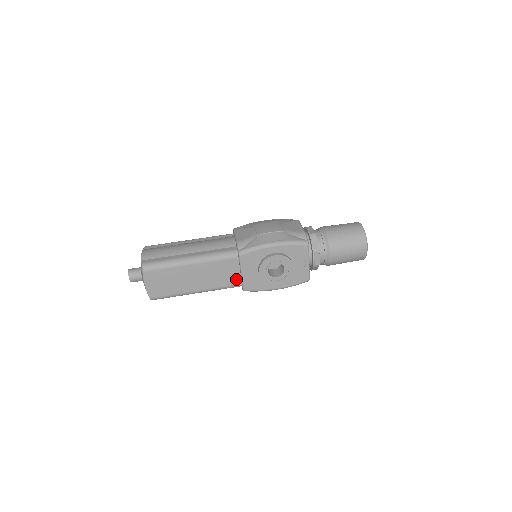
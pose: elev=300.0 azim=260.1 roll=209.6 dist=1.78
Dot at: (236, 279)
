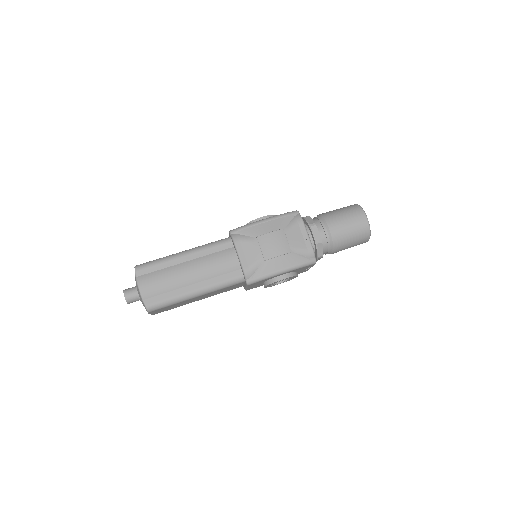
Dot at: (239, 286)
